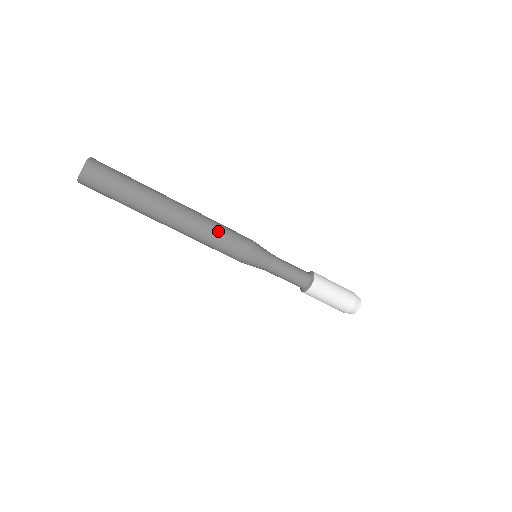
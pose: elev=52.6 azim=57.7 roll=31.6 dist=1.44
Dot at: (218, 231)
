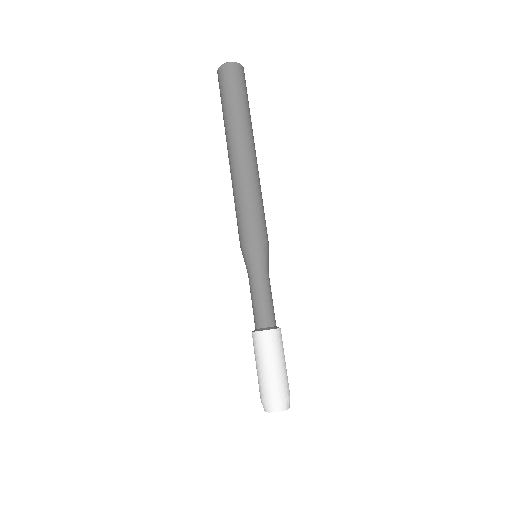
Dot at: (262, 199)
